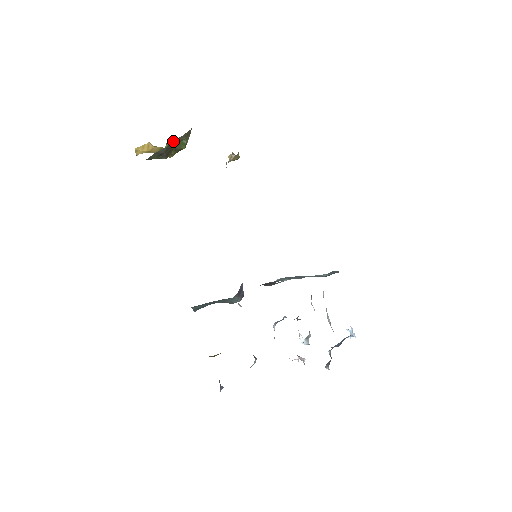
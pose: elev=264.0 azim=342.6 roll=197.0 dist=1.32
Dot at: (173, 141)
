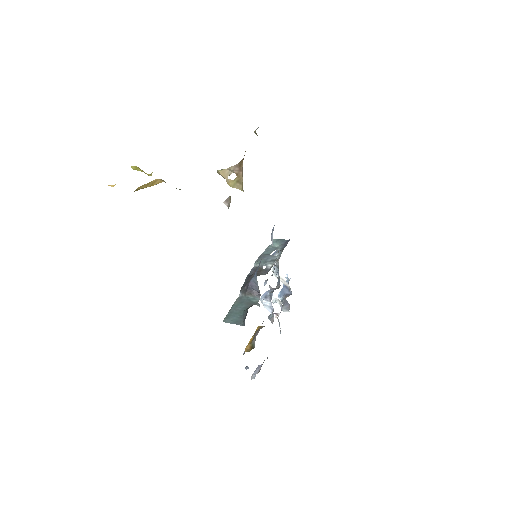
Dot at: occluded
